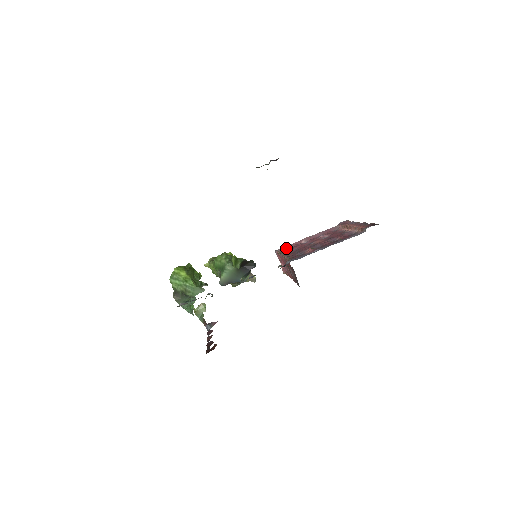
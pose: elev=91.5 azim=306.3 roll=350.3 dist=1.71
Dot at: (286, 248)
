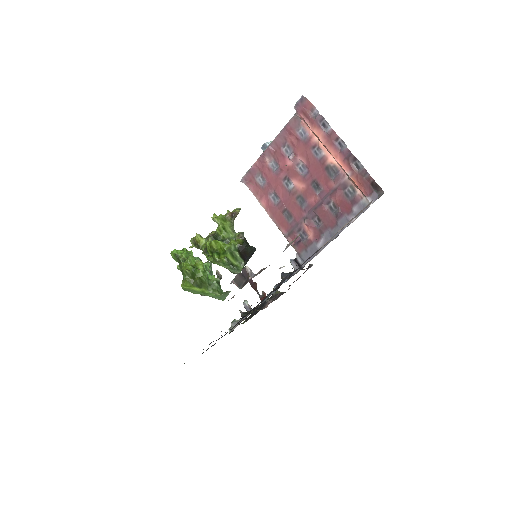
Dot at: (252, 176)
